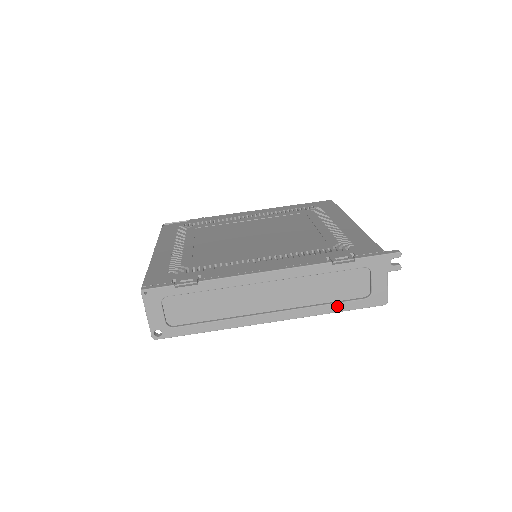
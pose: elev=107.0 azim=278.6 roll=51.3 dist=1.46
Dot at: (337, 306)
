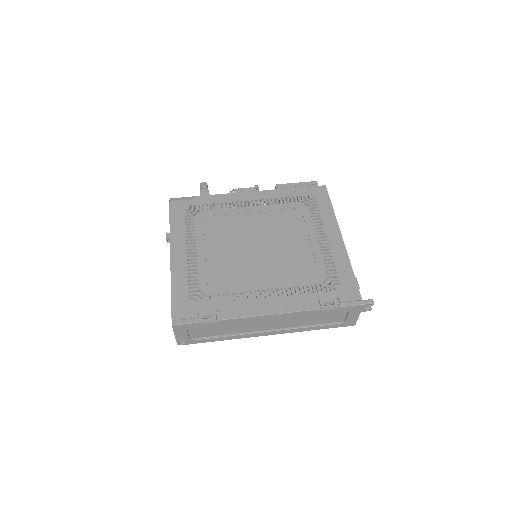
Dot at: (318, 327)
